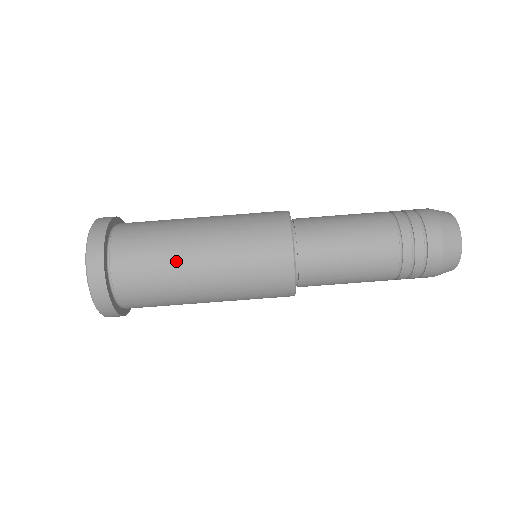
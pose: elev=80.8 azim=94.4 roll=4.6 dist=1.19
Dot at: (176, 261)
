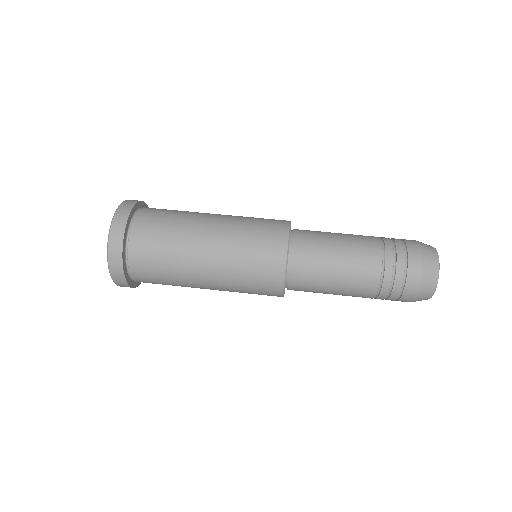
Dot at: (190, 222)
